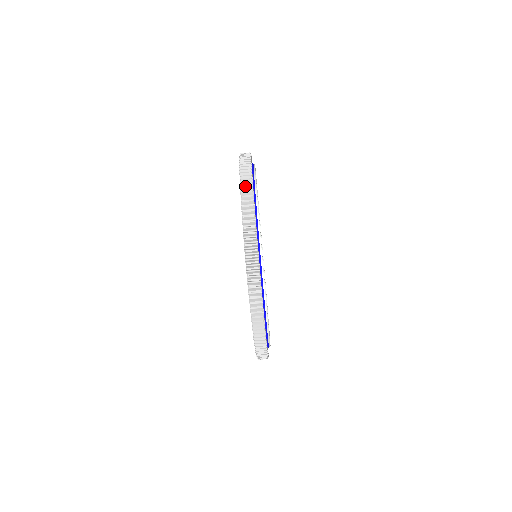
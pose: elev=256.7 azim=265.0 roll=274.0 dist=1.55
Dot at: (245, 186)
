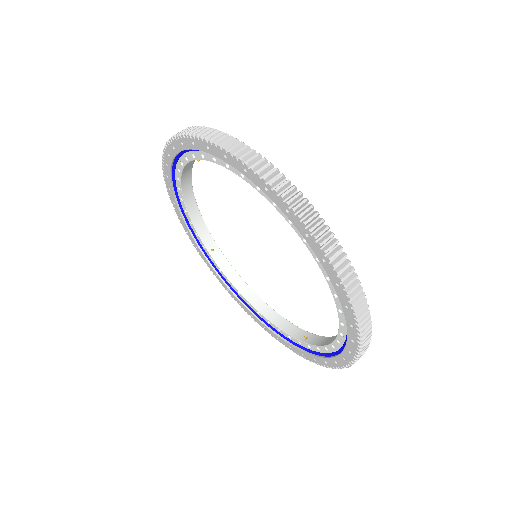
Dot at: occluded
